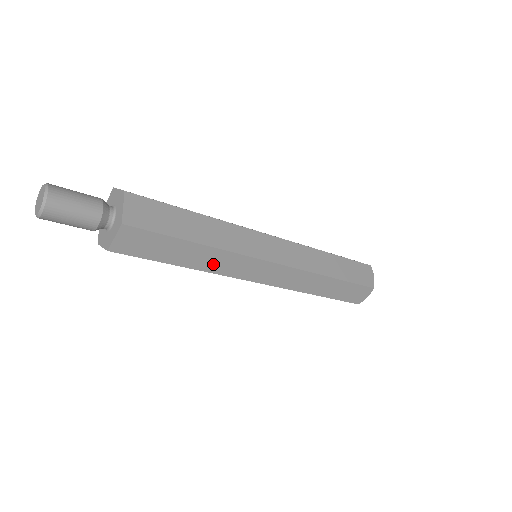
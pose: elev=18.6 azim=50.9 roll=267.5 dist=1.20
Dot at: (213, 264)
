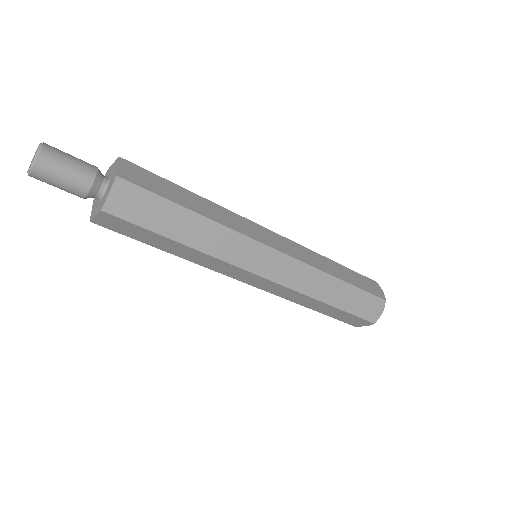
Dot at: (197, 259)
